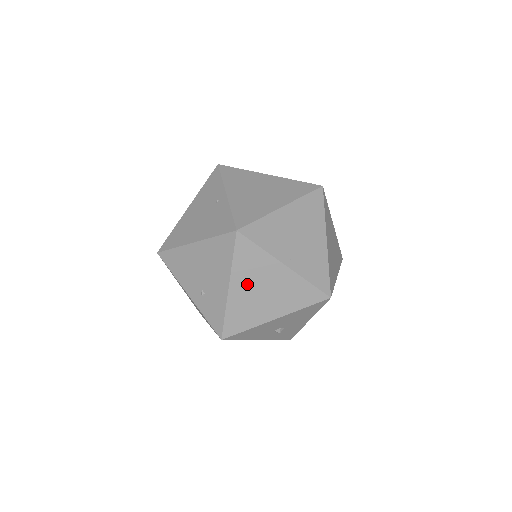
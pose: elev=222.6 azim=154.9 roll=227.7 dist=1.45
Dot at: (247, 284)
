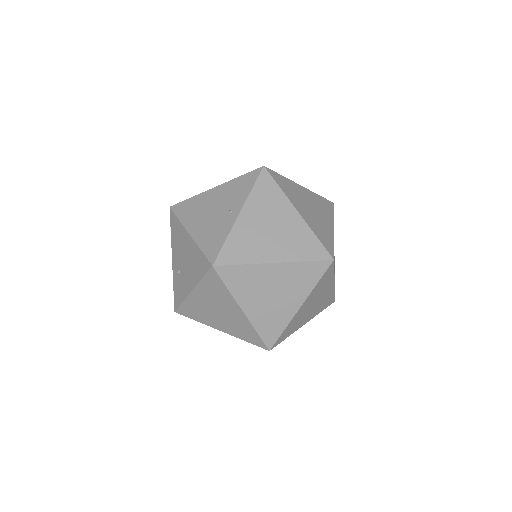
Dot at: (207, 299)
